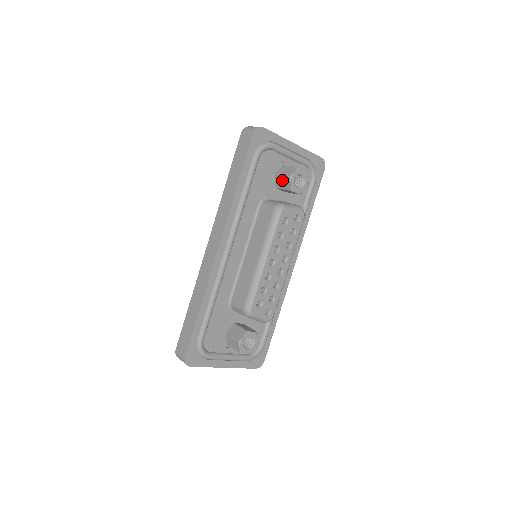
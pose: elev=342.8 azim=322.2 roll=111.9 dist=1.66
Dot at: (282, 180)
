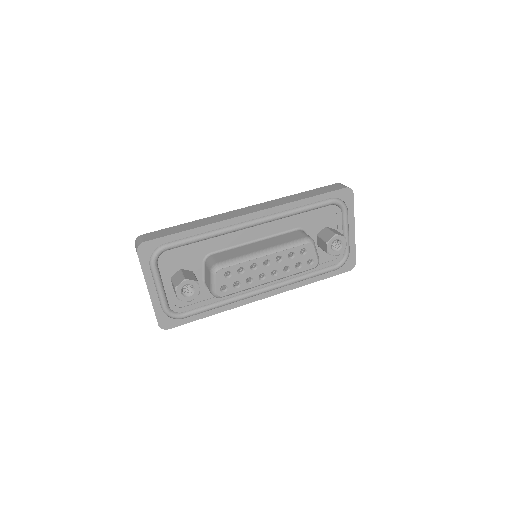
Dot at: (328, 233)
